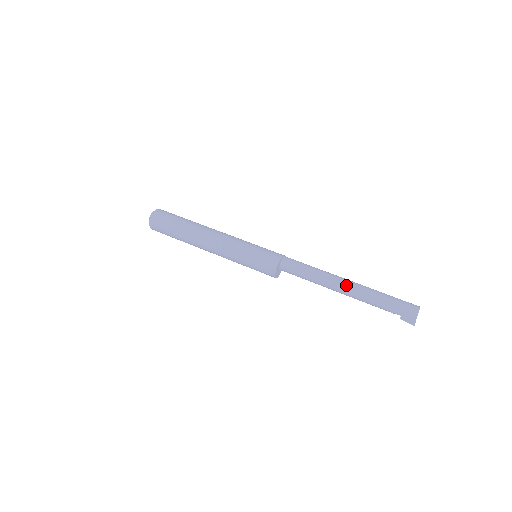
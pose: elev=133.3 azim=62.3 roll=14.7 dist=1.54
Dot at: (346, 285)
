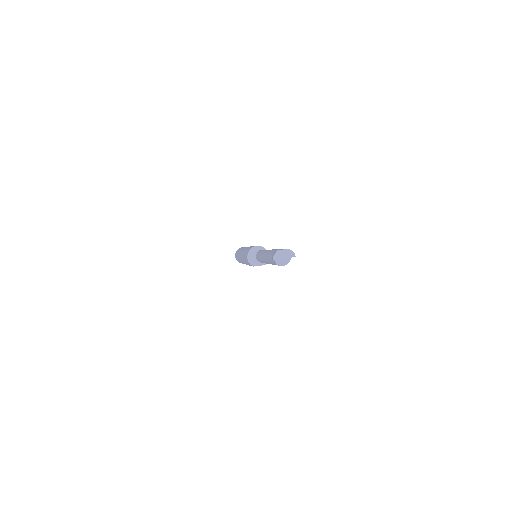
Dot at: occluded
